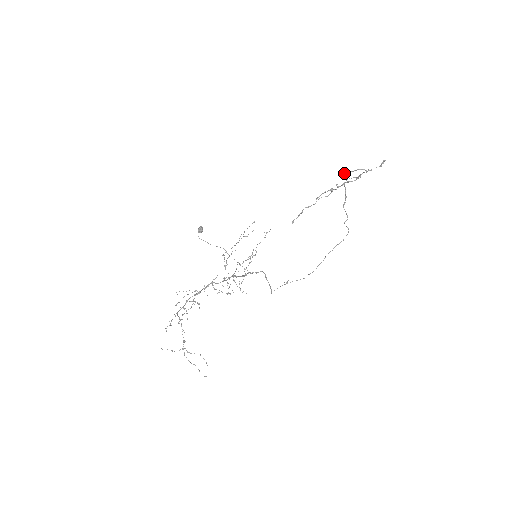
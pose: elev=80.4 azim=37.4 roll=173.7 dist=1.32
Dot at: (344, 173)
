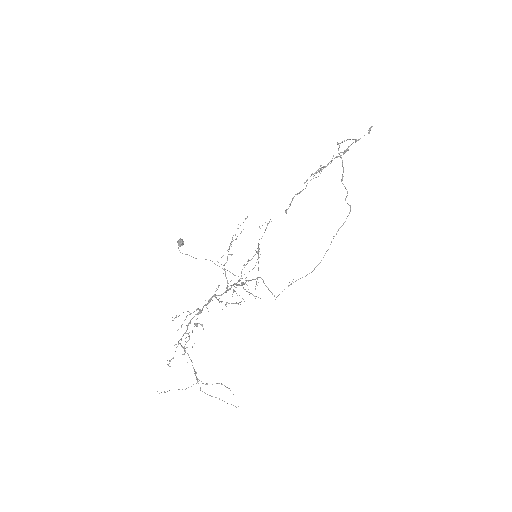
Dot at: occluded
